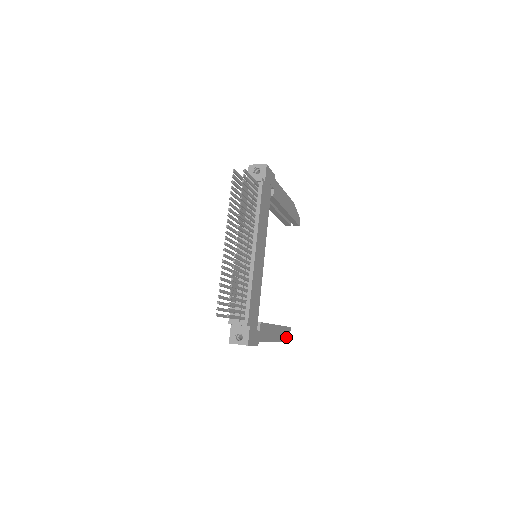
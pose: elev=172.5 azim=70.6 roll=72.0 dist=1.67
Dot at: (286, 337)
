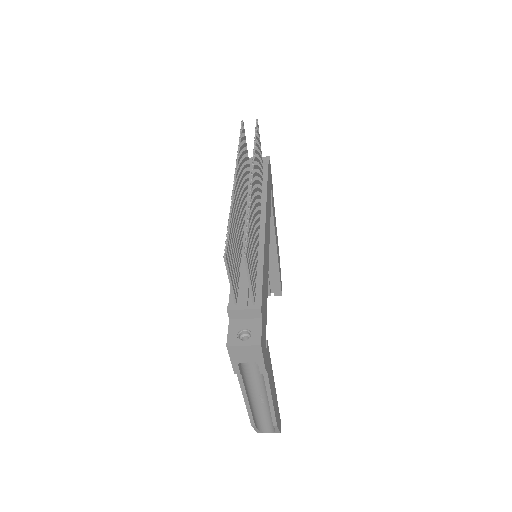
Dot at: (279, 429)
